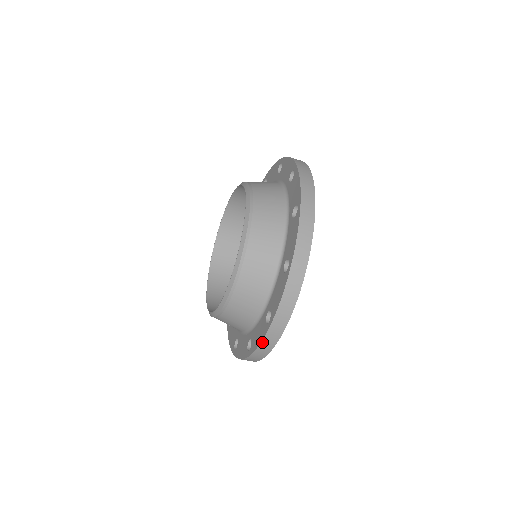
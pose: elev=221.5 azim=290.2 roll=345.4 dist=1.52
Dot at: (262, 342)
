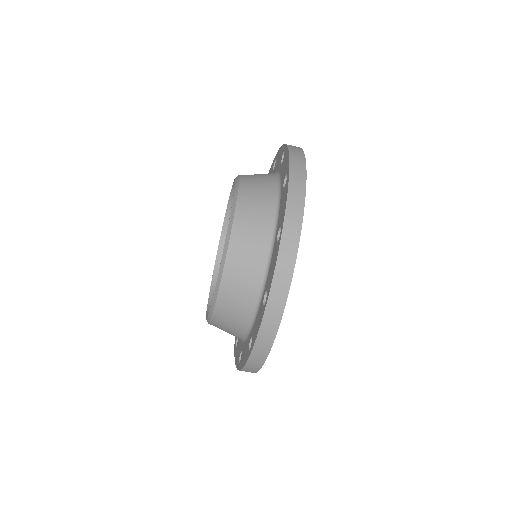
Dot at: (245, 366)
